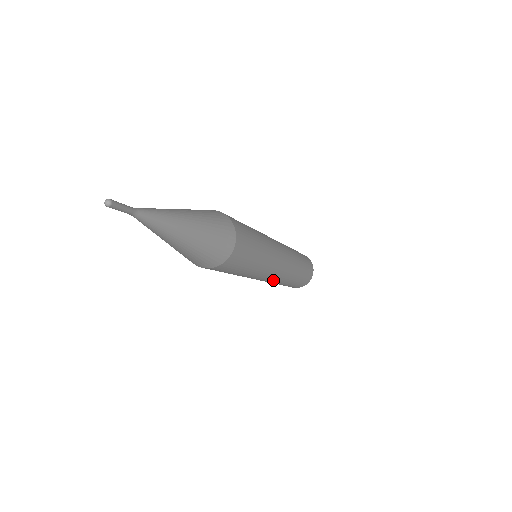
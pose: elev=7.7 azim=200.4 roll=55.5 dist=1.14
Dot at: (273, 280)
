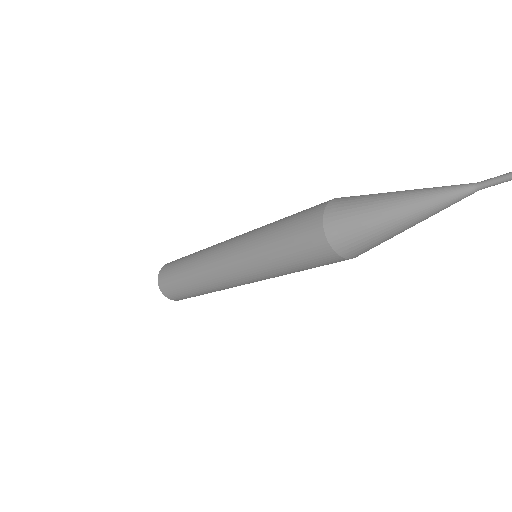
Dot at: (233, 286)
